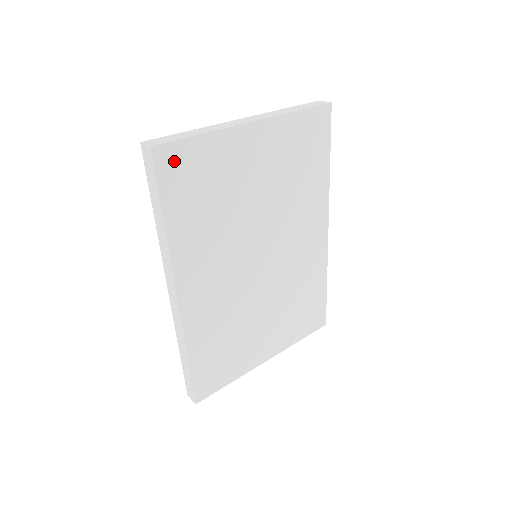
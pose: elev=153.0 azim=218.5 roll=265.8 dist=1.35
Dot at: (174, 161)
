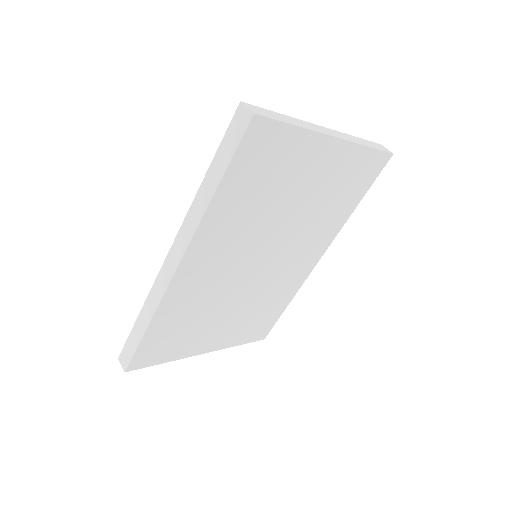
Dot at: (261, 138)
